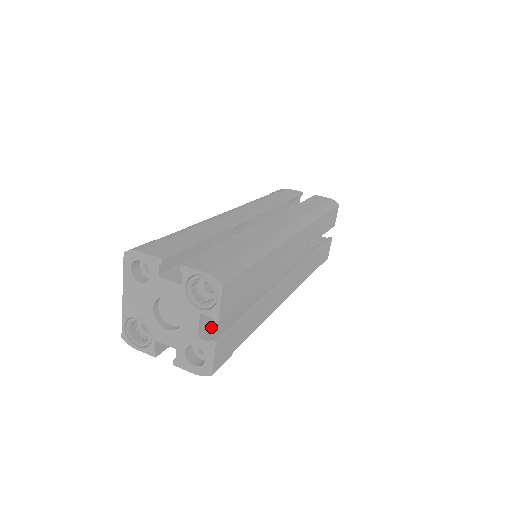
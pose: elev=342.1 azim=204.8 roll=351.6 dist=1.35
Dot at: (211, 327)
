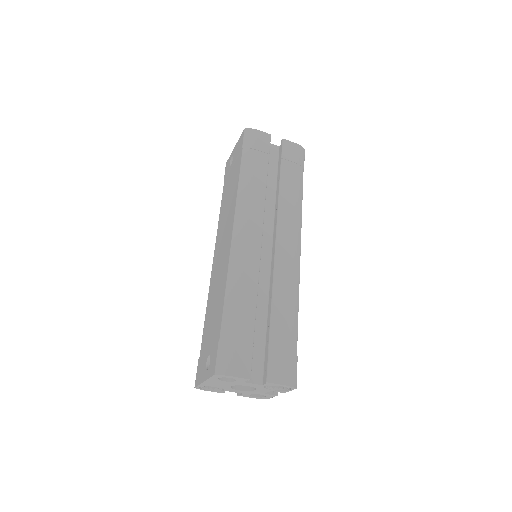
Dot at: occluded
